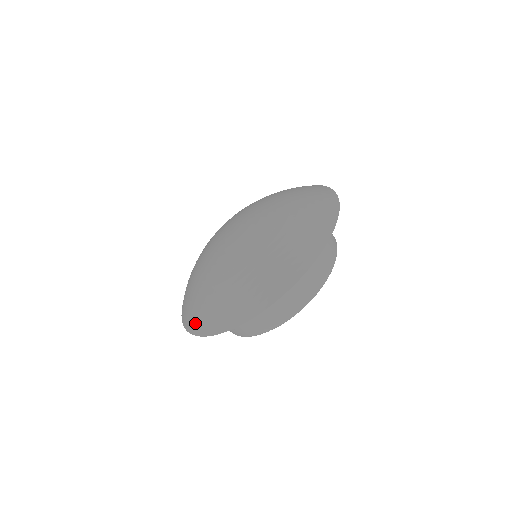
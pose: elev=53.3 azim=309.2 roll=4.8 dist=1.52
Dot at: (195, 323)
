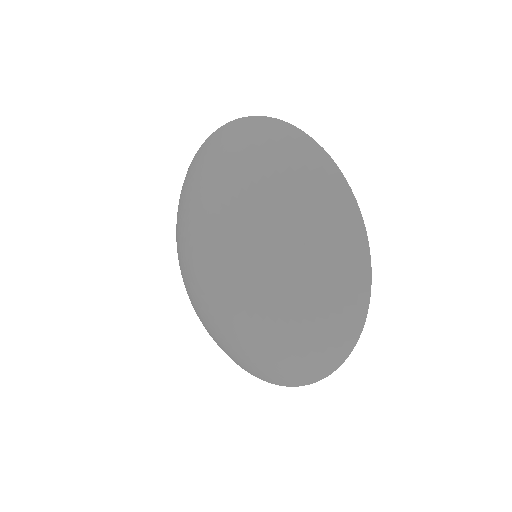
Dot at: (329, 354)
